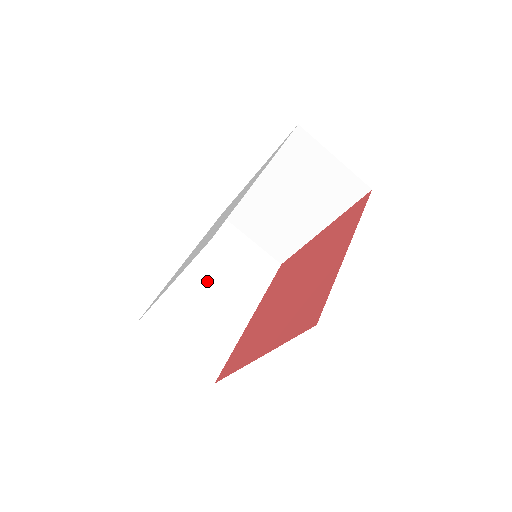
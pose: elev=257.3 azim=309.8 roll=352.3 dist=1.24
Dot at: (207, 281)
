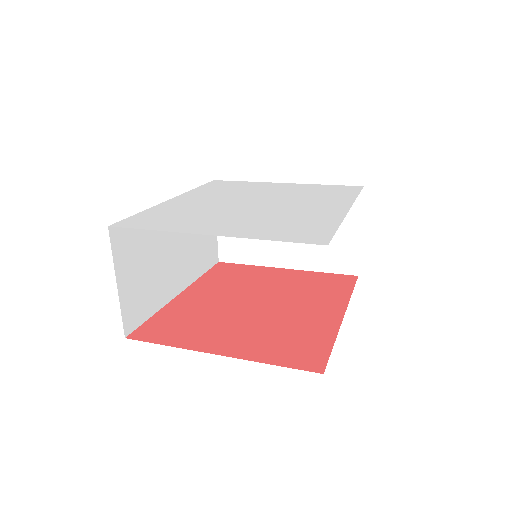
Dot at: (175, 232)
